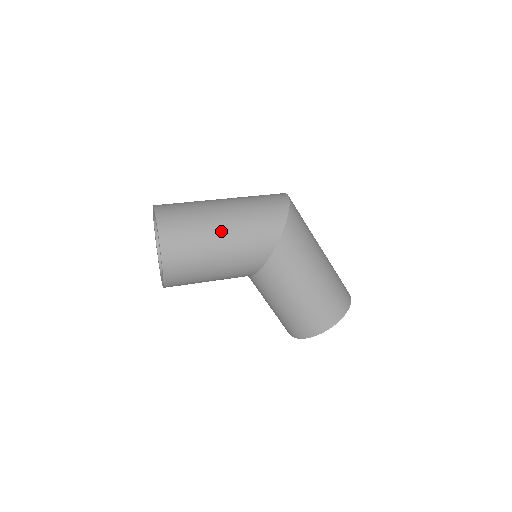
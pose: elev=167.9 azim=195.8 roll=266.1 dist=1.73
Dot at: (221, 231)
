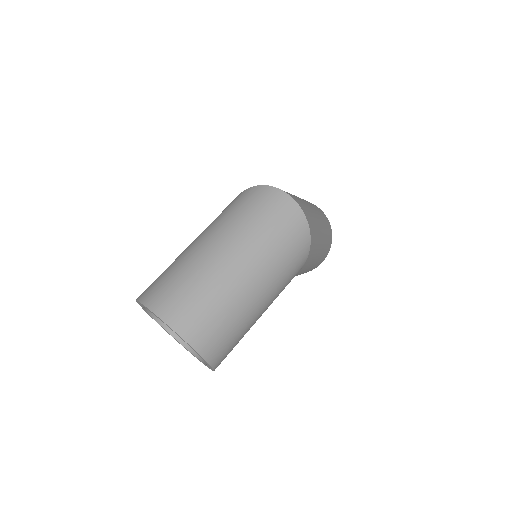
Dot at: (260, 307)
